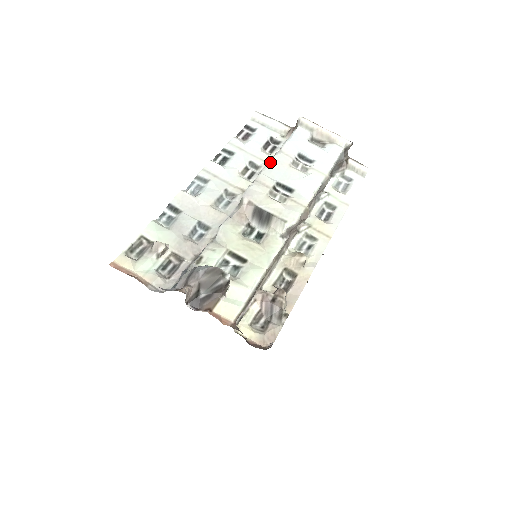
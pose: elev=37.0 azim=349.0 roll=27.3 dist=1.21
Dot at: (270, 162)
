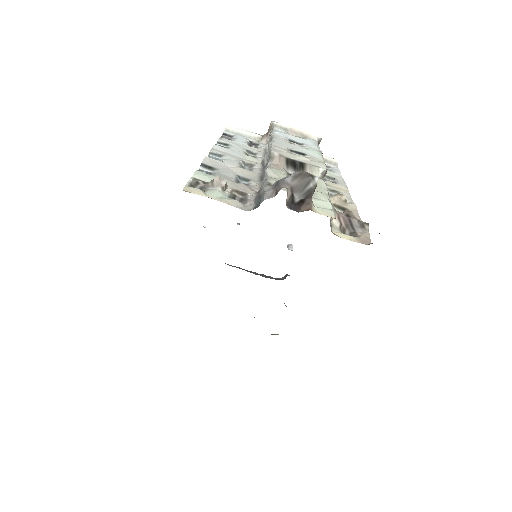
Dot at: (273, 139)
